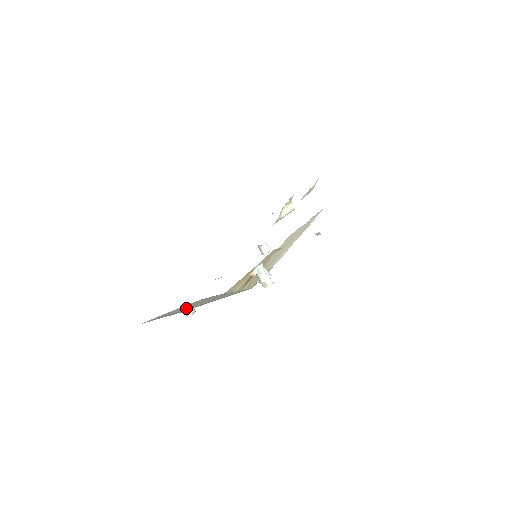
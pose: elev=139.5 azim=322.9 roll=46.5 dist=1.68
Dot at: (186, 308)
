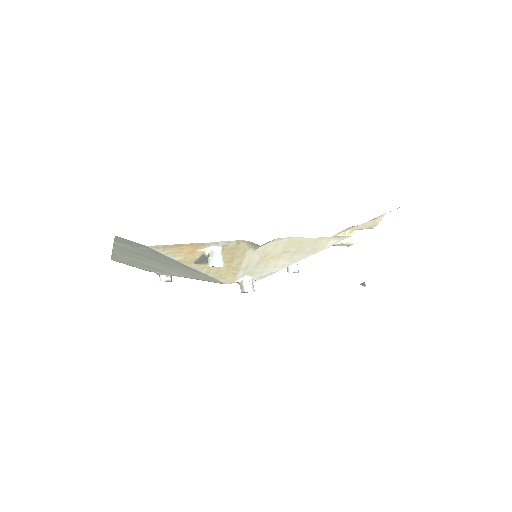
Dot at: (148, 264)
